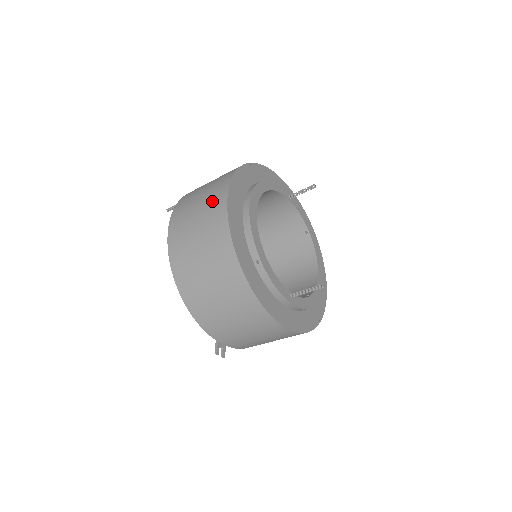
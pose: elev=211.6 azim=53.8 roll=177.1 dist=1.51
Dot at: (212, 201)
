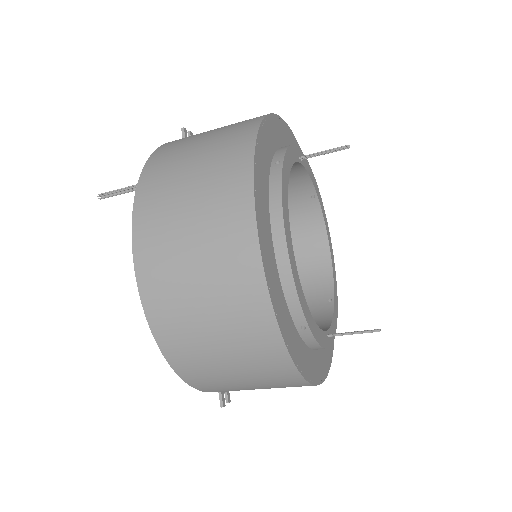
Dot at: (224, 243)
